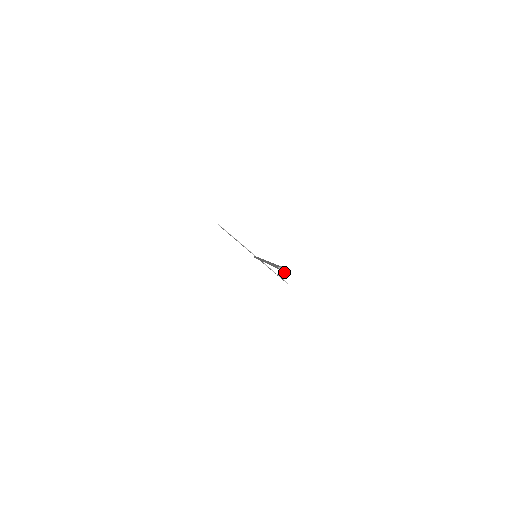
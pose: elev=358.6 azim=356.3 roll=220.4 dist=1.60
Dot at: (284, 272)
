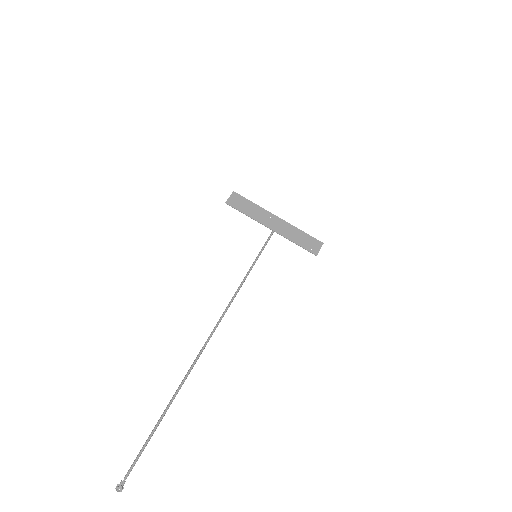
Dot at: (120, 491)
